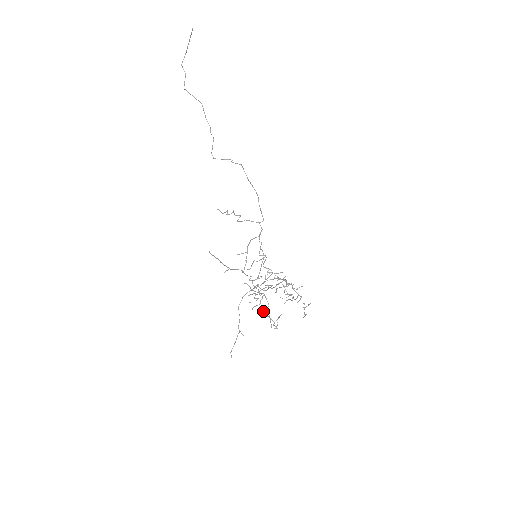
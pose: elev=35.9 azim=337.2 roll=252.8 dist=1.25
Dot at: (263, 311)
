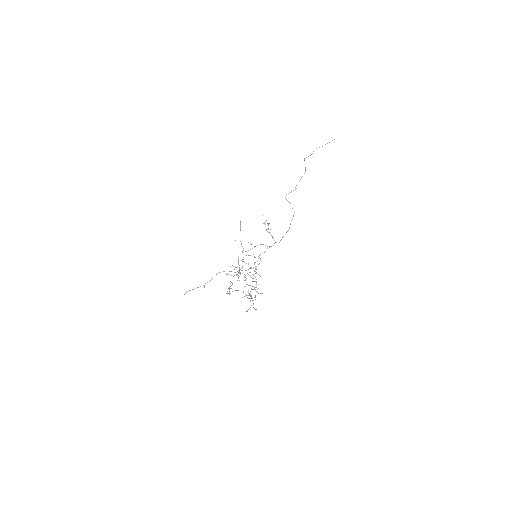
Dot at: occluded
